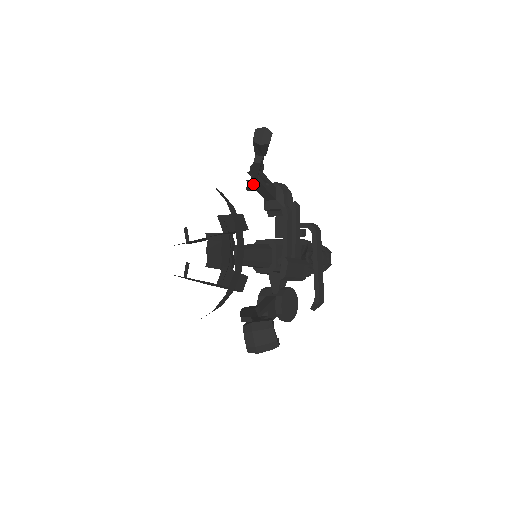
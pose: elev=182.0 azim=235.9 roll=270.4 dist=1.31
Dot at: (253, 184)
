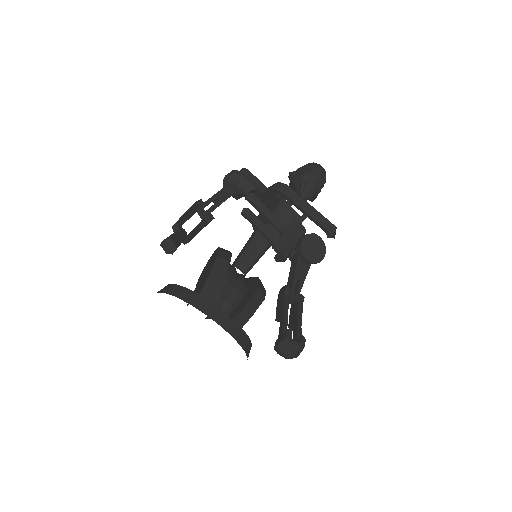
Dot at: (205, 226)
